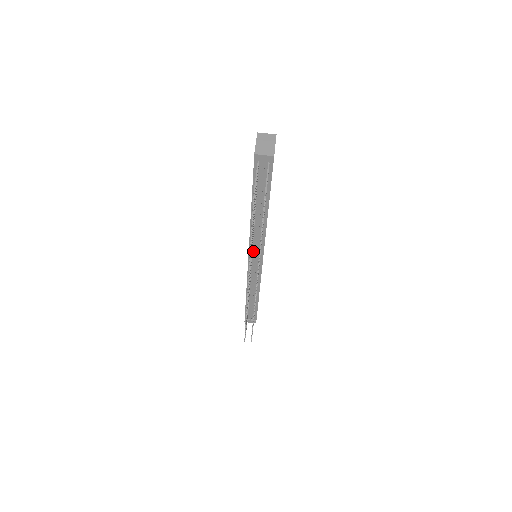
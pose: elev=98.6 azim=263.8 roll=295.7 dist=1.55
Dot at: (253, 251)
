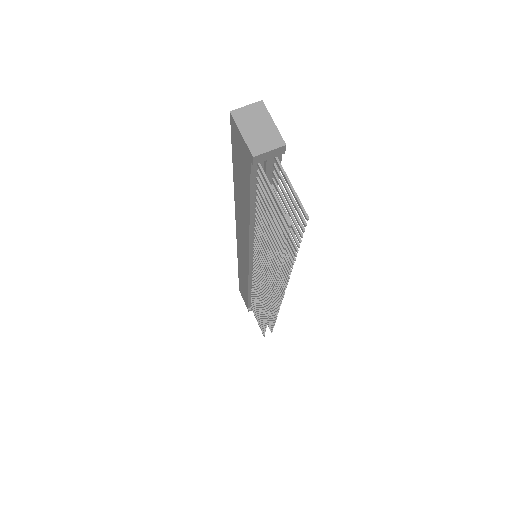
Dot at: occluded
